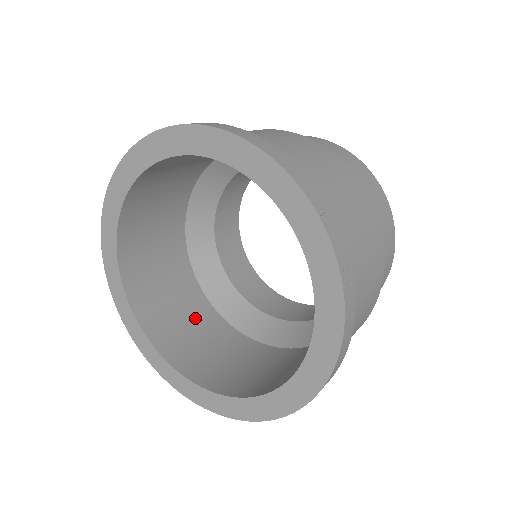
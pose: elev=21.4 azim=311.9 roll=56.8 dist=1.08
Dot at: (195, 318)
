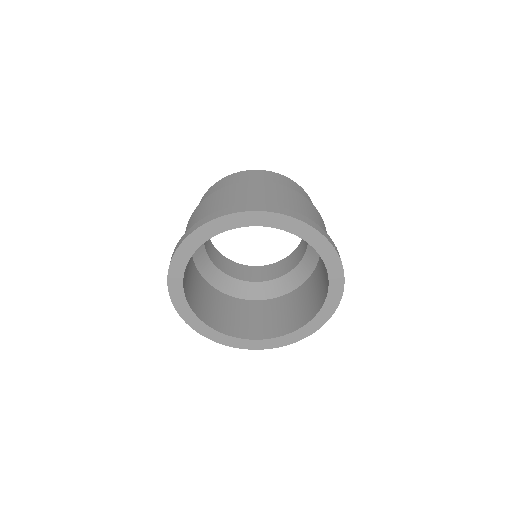
Dot at: (206, 294)
